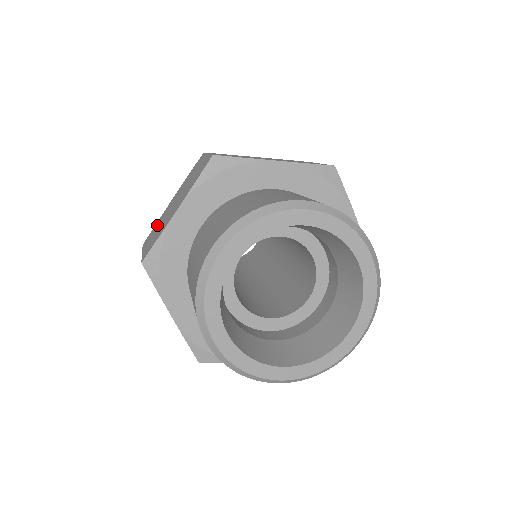
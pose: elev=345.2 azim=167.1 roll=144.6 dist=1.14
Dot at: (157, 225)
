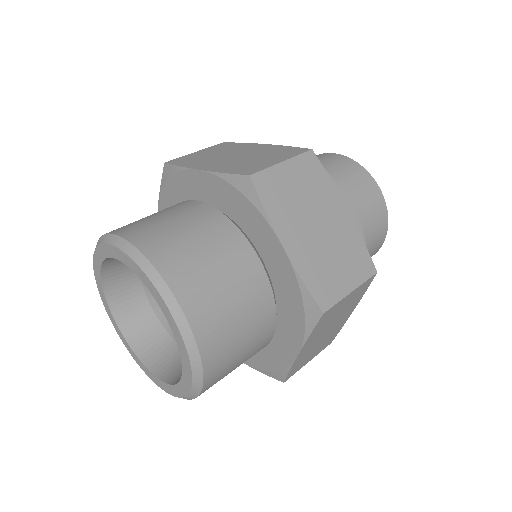
Dot at: occluded
